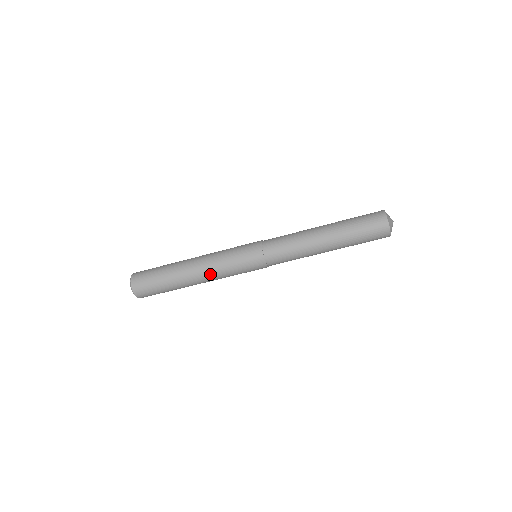
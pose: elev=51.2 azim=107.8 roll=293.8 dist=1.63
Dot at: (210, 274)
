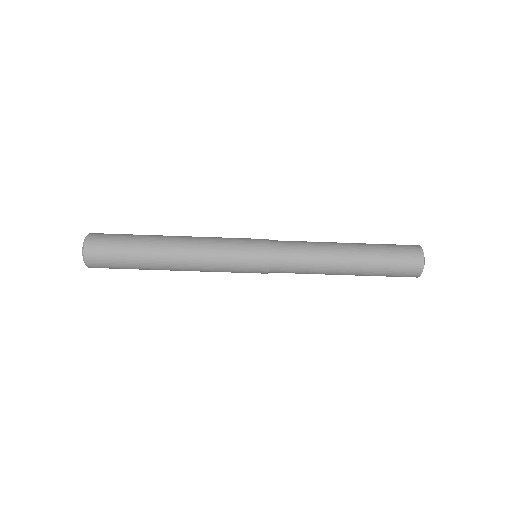
Dot at: (195, 267)
